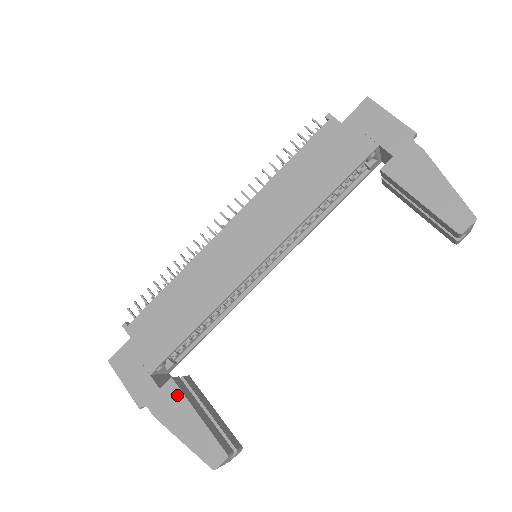
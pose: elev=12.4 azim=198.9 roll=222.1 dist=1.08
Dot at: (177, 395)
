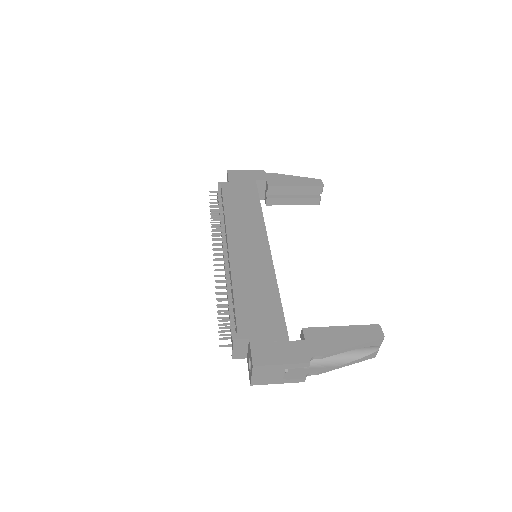
Dot at: (318, 331)
